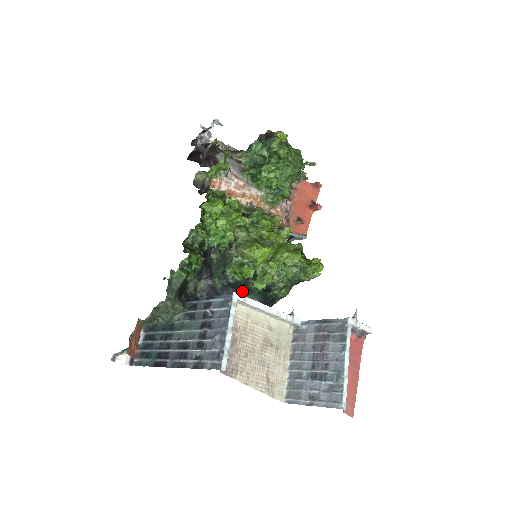
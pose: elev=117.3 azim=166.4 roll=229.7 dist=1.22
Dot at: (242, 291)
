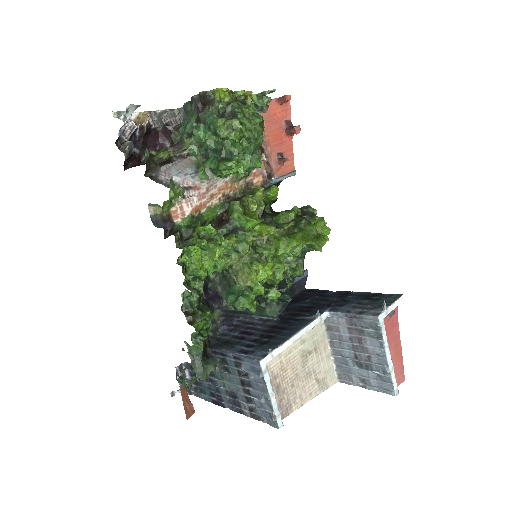
Dot at: (259, 307)
